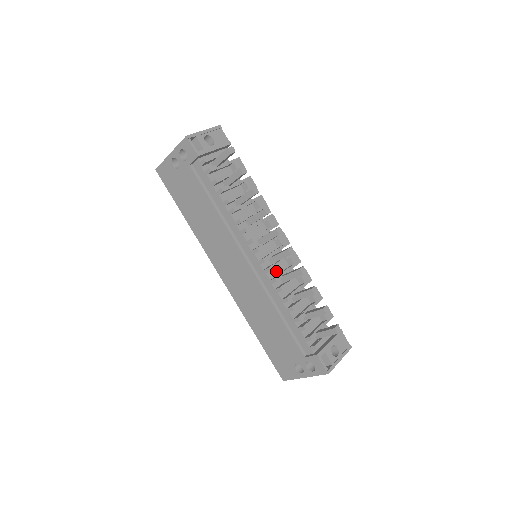
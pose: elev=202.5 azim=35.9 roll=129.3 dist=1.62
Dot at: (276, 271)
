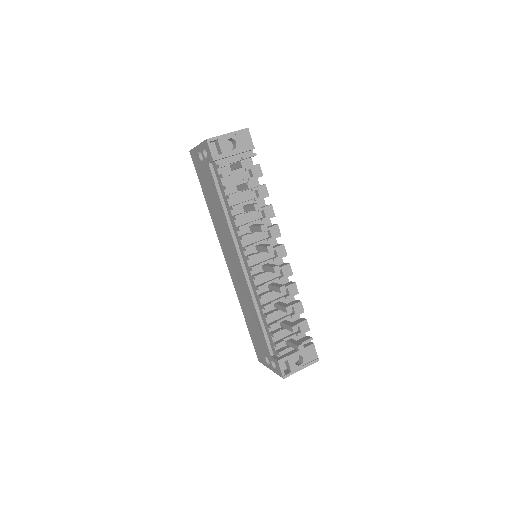
Dot at: (265, 278)
